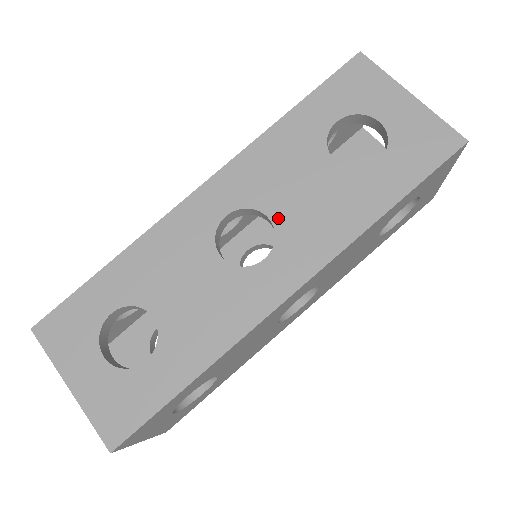
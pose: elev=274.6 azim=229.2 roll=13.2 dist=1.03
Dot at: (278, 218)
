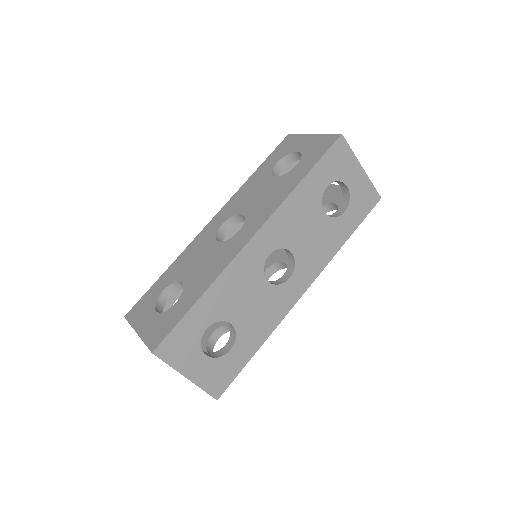
Dot at: (297, 252)
